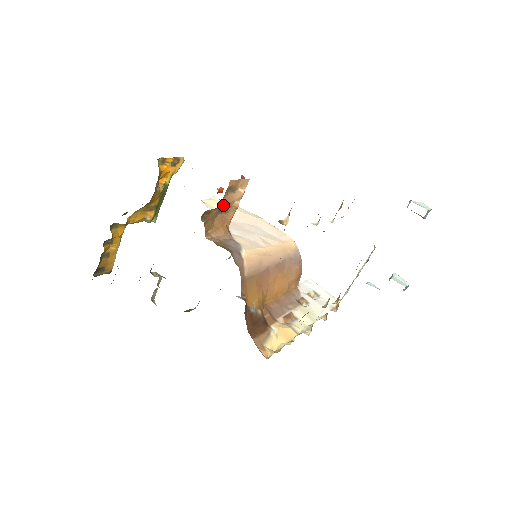
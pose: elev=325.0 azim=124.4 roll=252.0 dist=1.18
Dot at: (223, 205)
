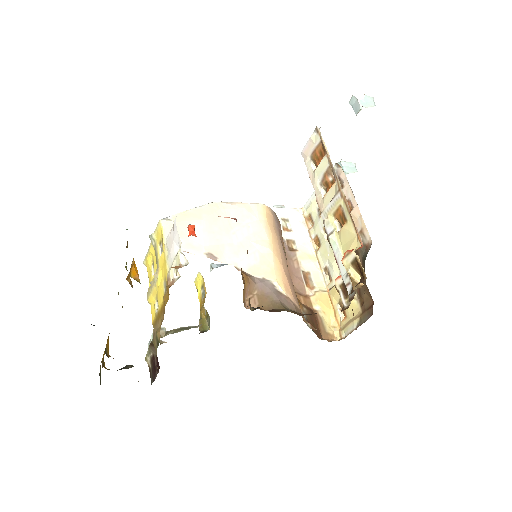
Dot at: occluded
